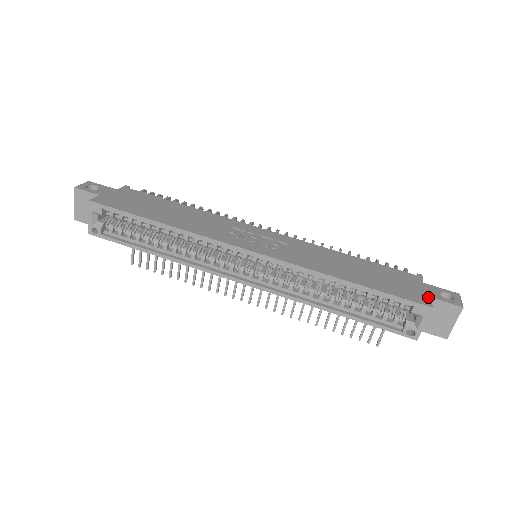
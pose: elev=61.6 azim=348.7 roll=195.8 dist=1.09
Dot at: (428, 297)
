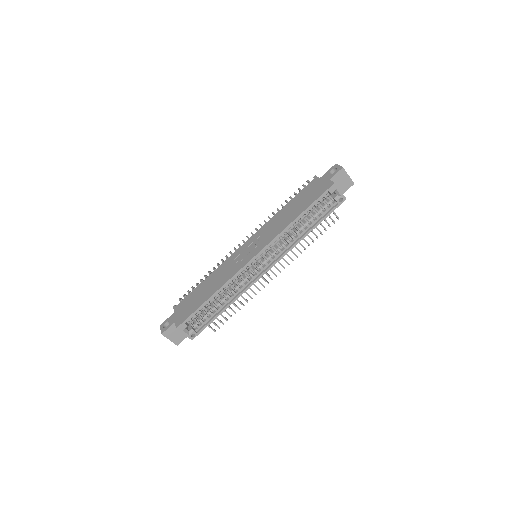
Dot at: (328, 181)
